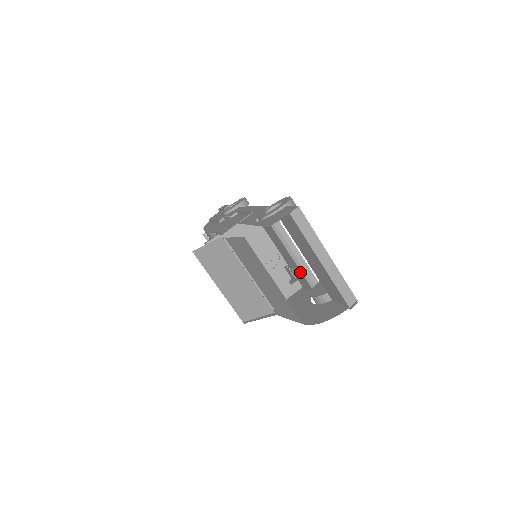
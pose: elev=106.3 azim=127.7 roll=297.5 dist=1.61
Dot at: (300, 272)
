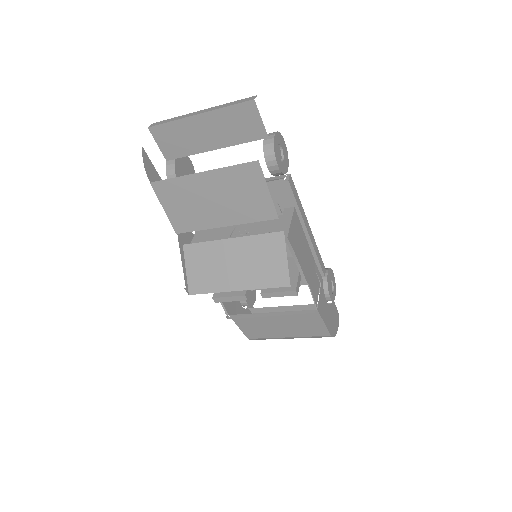
Dot at: occluded
